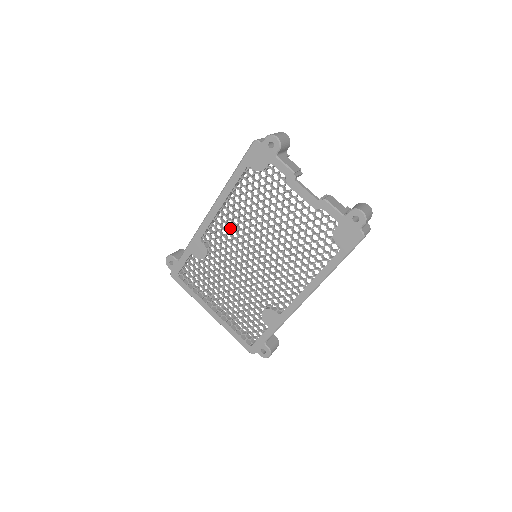
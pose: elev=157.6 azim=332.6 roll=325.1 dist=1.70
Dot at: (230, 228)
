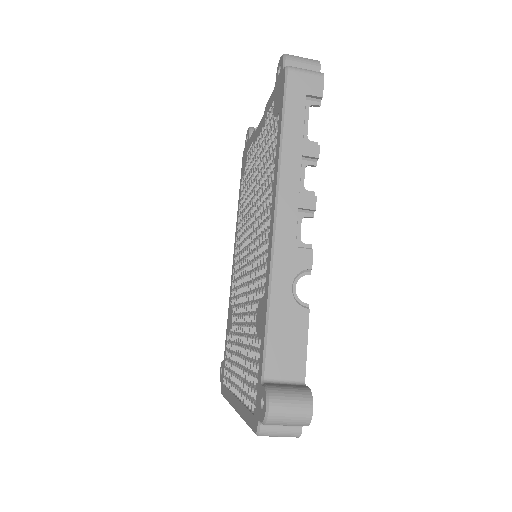
Dot at: (239, 253)
